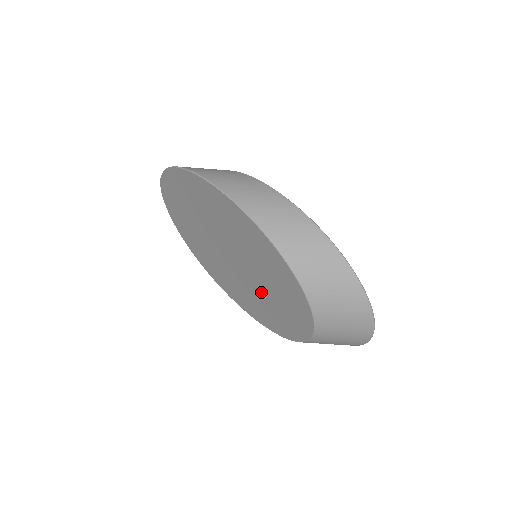
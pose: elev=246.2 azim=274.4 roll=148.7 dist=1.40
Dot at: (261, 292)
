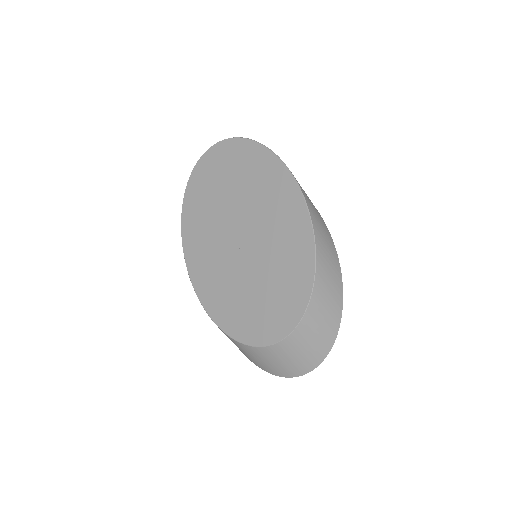
Dot at: (245, 285)
